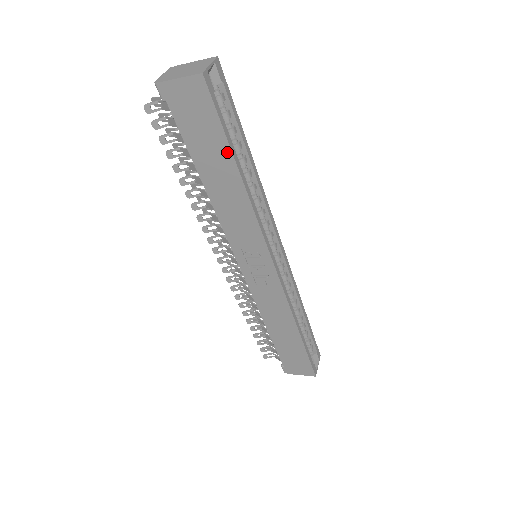
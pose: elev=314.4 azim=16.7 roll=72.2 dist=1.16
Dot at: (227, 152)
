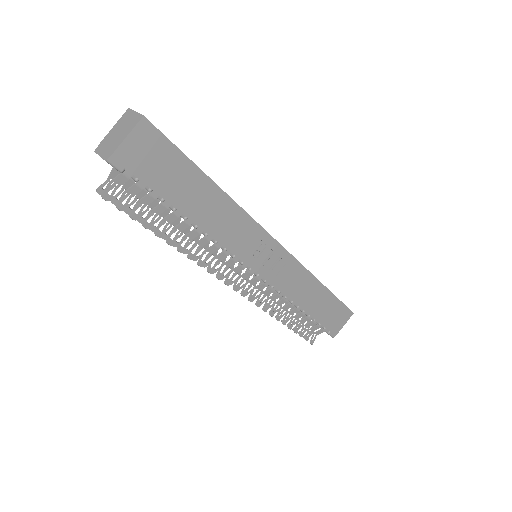
Dot at: (196, 172)
